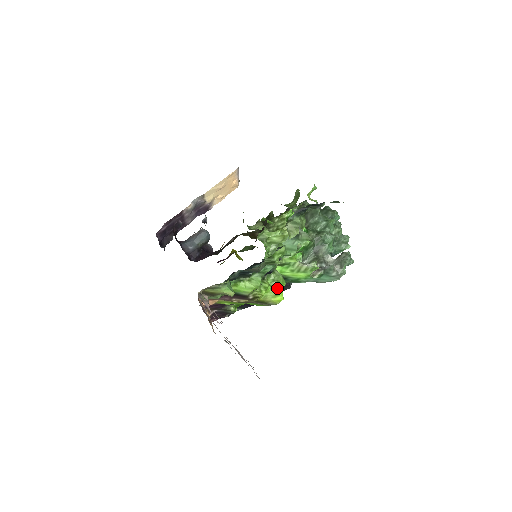
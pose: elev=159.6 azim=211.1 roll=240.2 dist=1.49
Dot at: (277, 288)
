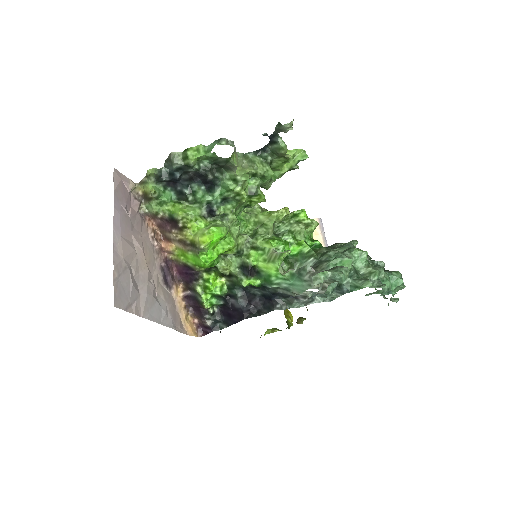
Dot at: (209, 228)
